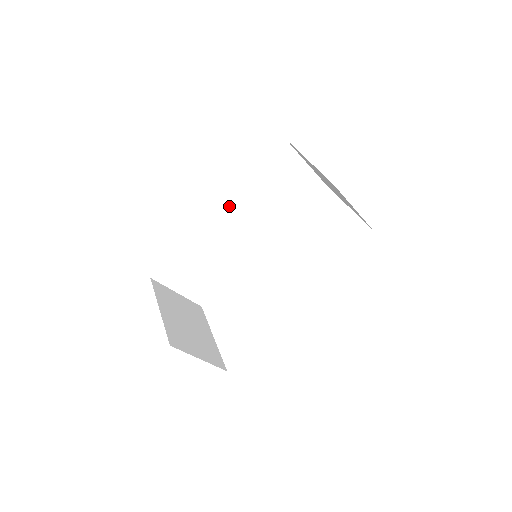
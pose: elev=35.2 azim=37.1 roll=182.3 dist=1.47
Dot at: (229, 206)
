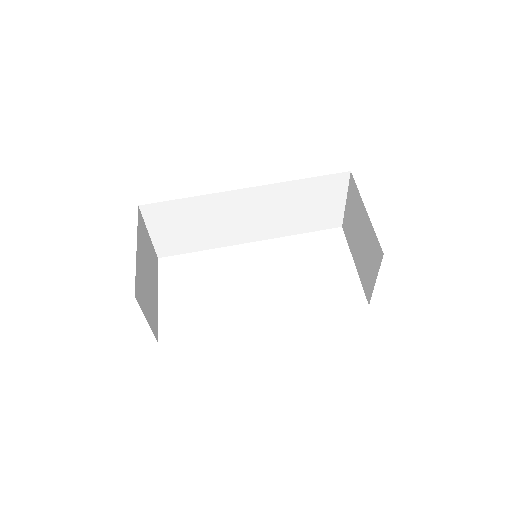
Dot at: (260, 193)
